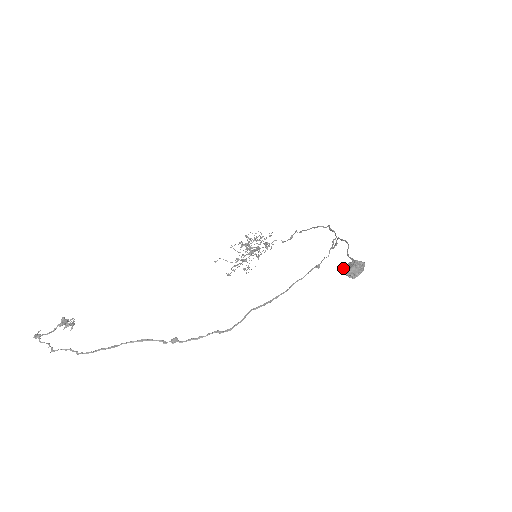
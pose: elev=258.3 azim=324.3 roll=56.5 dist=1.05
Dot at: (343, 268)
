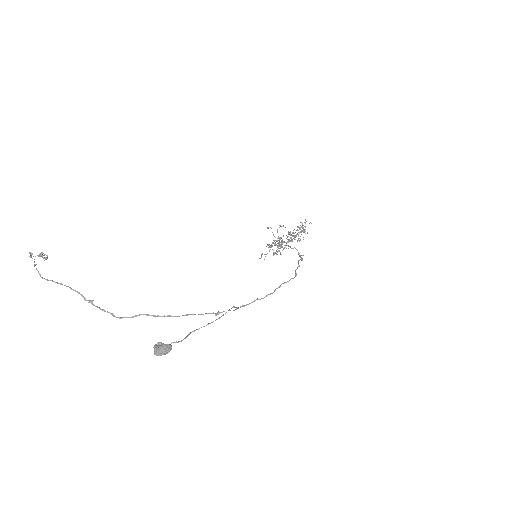
Dot at: (159, 343)
